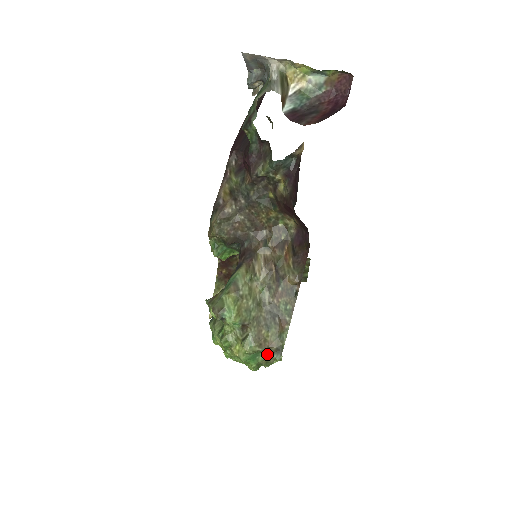
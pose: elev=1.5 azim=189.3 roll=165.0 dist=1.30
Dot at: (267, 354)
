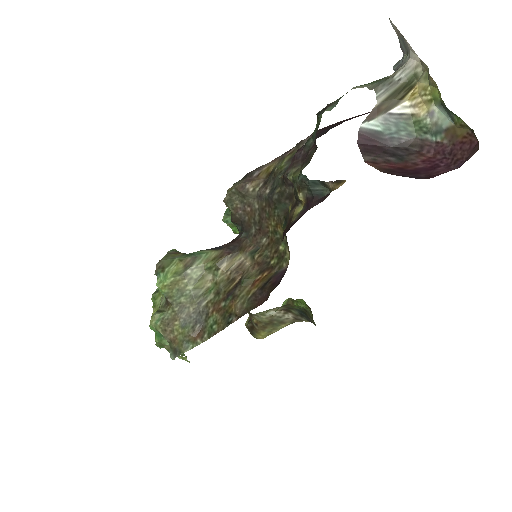
Dot at: occluded
